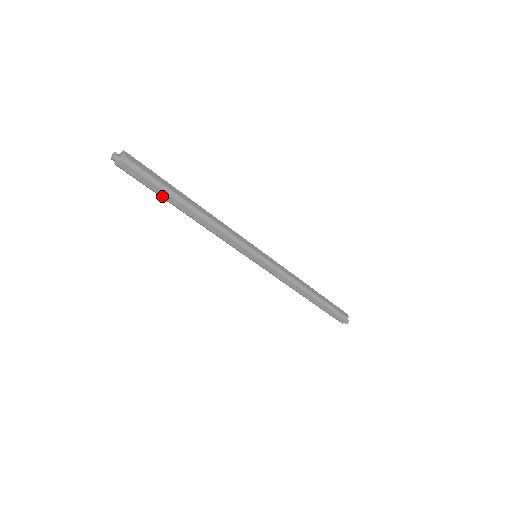
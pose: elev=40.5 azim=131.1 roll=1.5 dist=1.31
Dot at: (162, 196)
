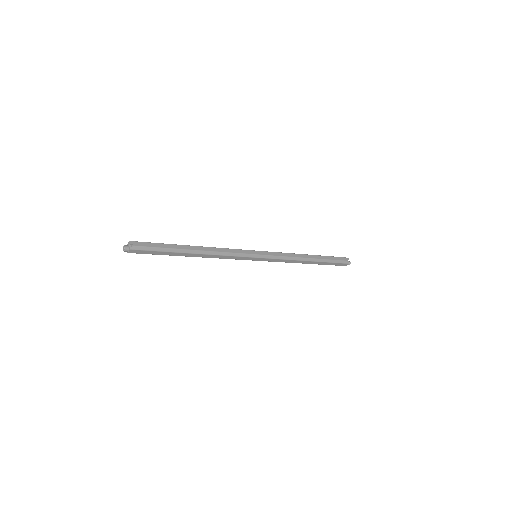
Dot at: (169, 255)
